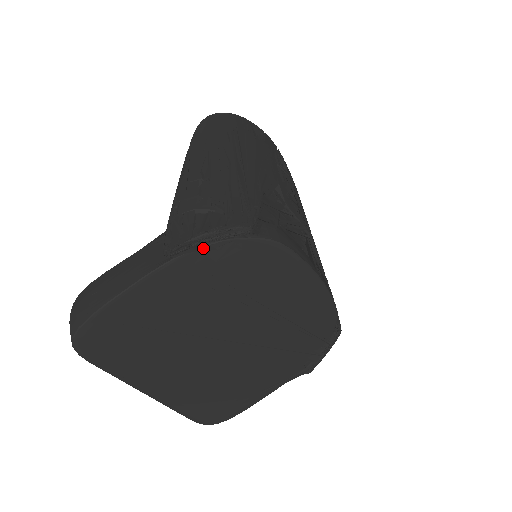
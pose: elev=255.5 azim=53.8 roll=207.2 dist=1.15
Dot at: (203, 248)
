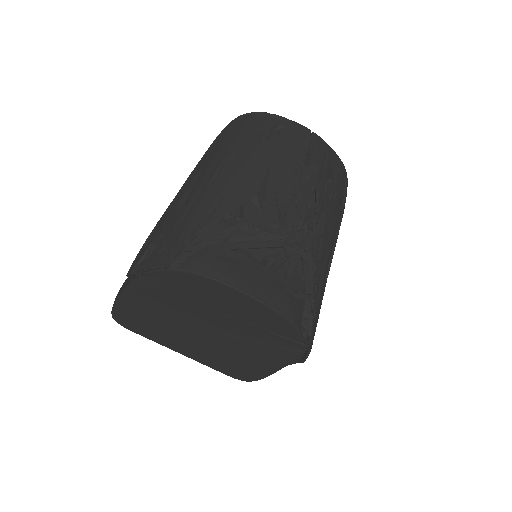
Dot at: (144, 275)
